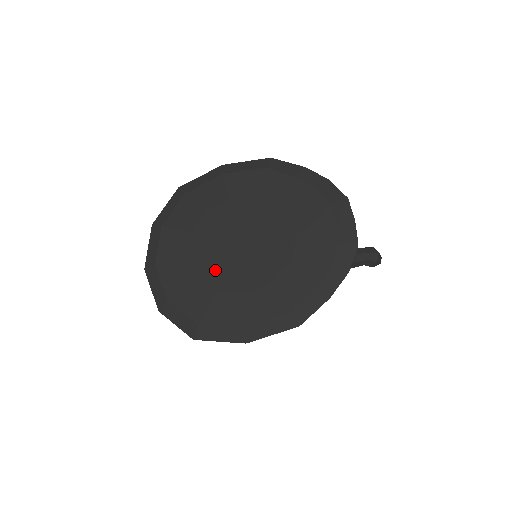
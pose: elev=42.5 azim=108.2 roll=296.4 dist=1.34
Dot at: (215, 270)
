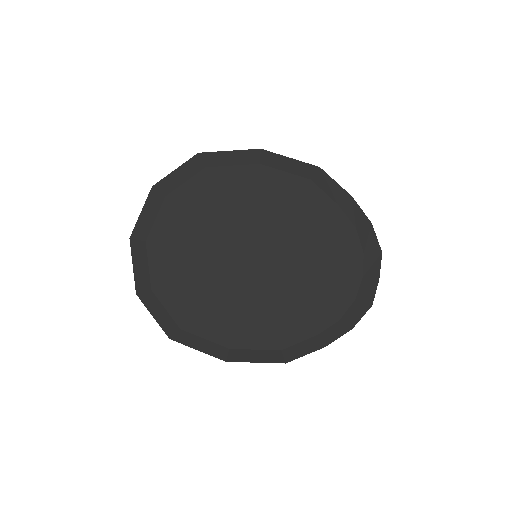
Dot at: (217, 277)
